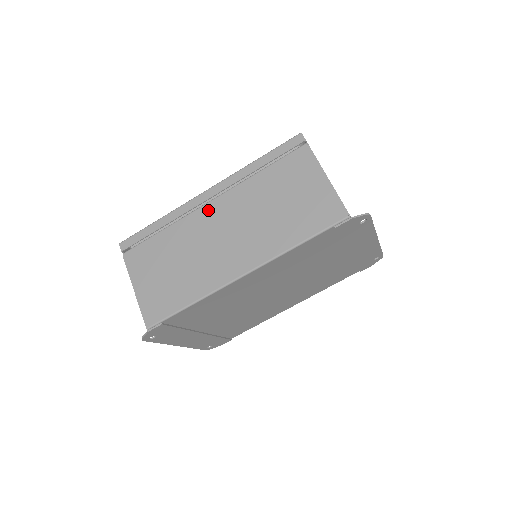
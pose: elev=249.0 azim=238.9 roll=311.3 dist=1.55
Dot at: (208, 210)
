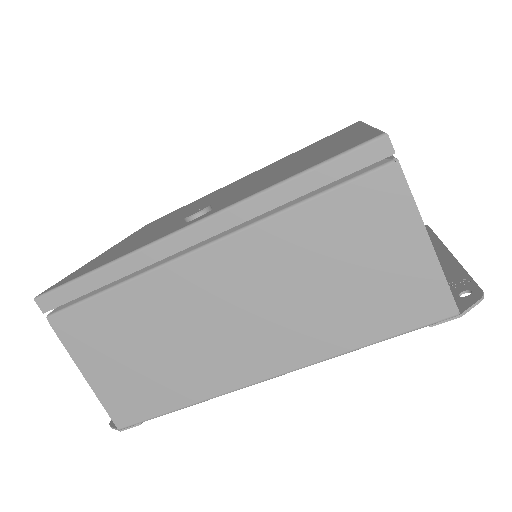
Dot at: (197, 266)
